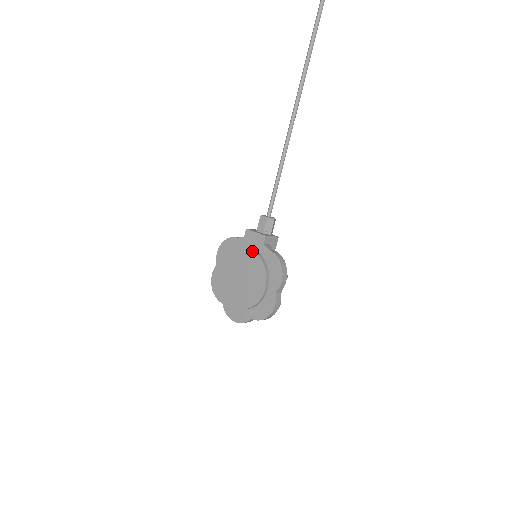
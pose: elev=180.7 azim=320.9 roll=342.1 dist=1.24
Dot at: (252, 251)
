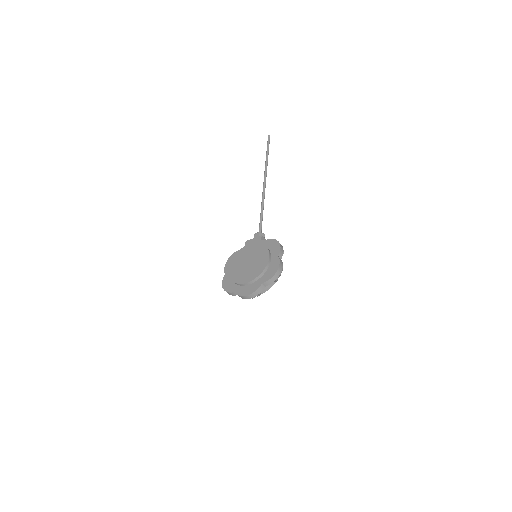
Dot at: (254, 245)
